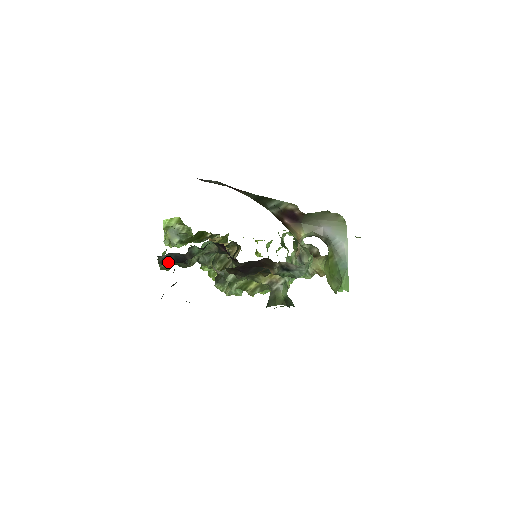
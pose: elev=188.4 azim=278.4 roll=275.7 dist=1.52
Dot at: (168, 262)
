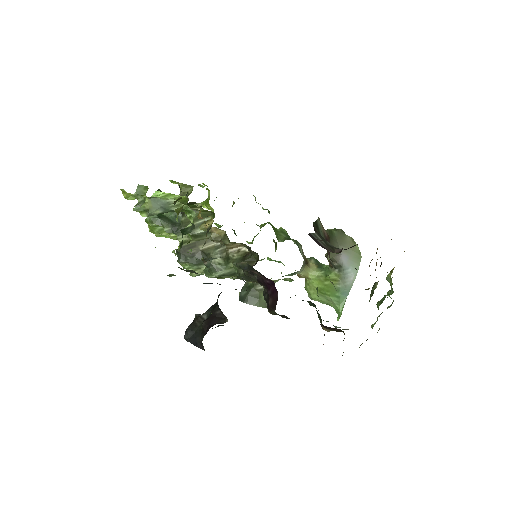
Dot at: occluded
